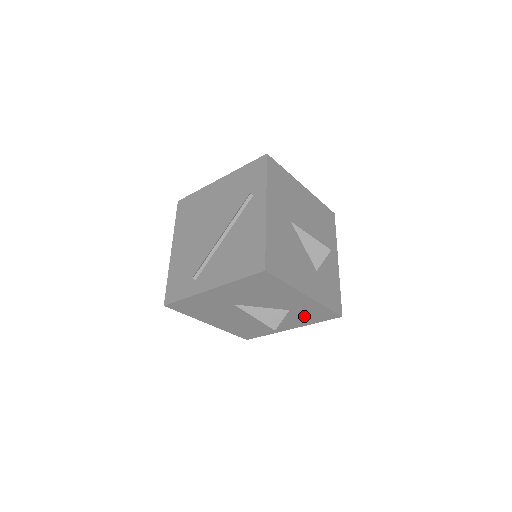
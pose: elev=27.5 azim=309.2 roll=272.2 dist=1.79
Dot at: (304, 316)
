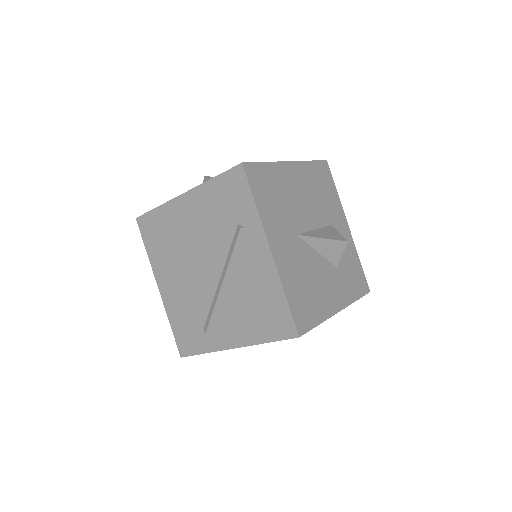
Dot at: occluded
